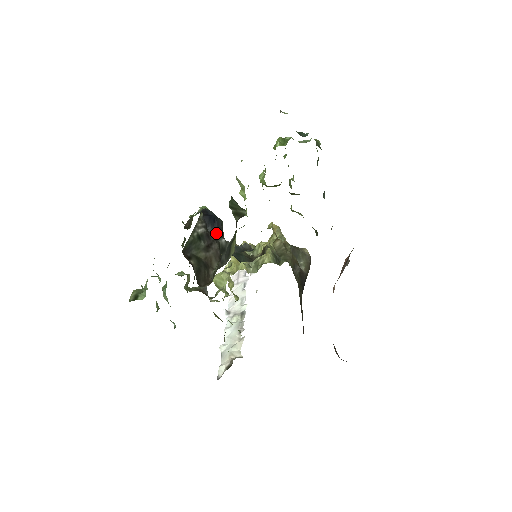
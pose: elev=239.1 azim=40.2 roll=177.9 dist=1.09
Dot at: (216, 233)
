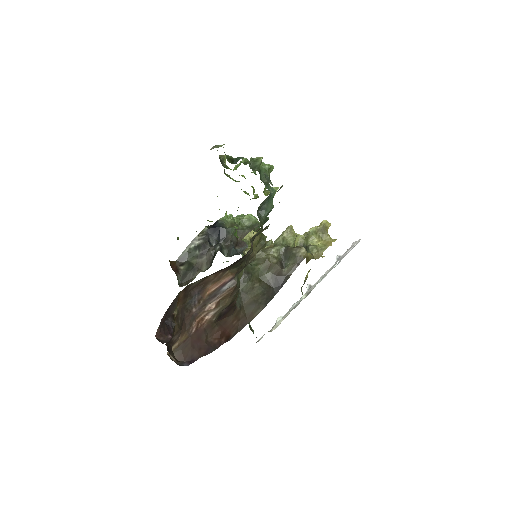
Dot at: (219, 240)
